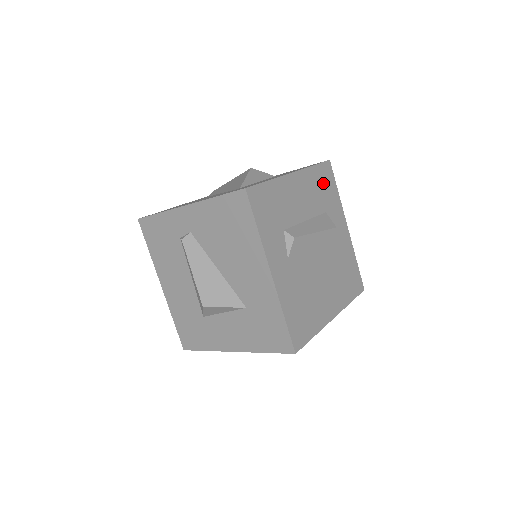
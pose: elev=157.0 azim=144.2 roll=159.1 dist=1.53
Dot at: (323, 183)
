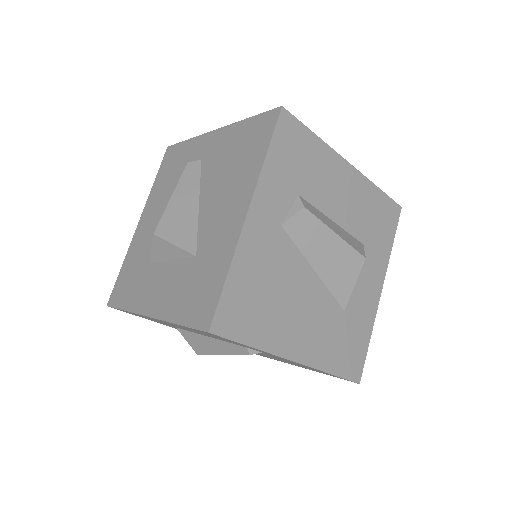
Dot at: (379, 216)
